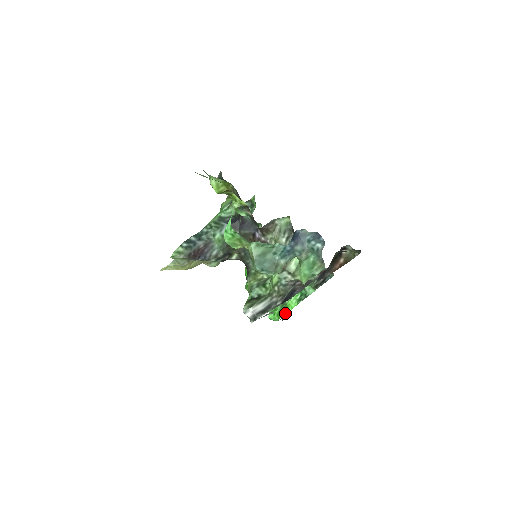
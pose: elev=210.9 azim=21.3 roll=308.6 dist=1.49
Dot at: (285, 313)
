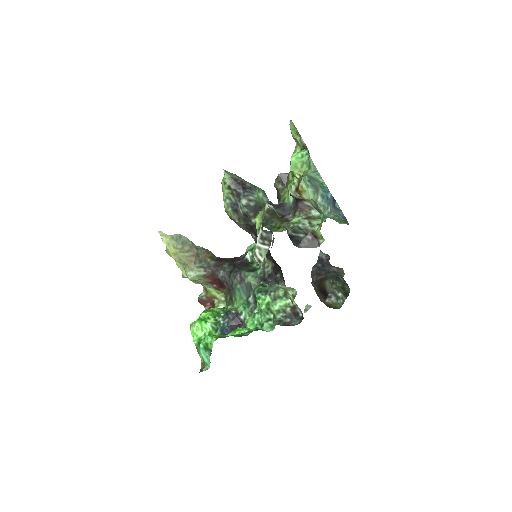
Dot at: (229, 335)
